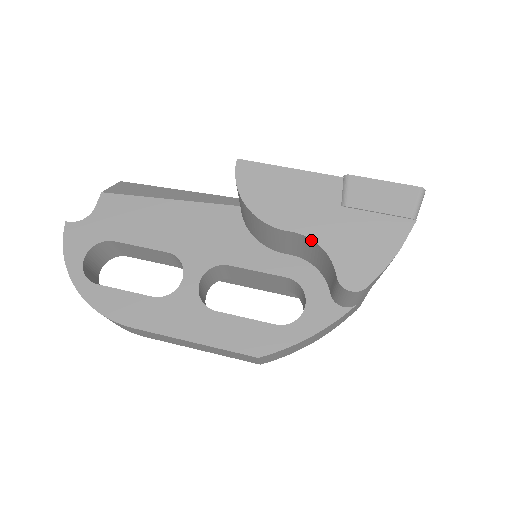
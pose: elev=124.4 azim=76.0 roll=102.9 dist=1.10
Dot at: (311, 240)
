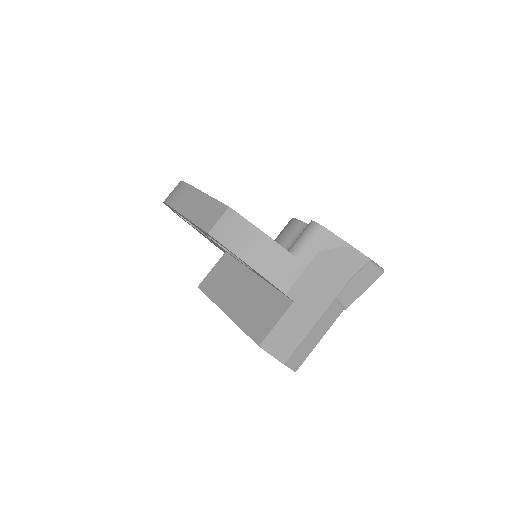
Dot at: occluded
